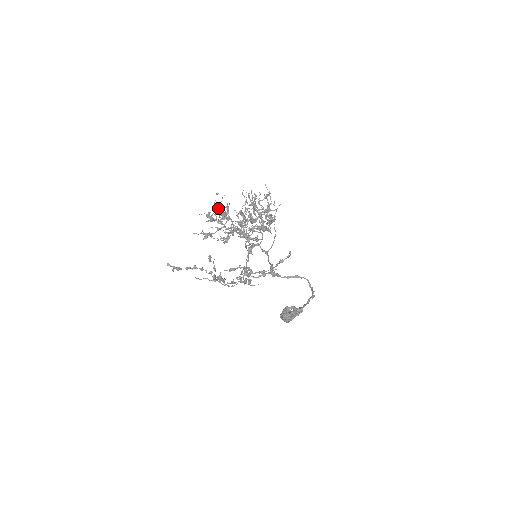
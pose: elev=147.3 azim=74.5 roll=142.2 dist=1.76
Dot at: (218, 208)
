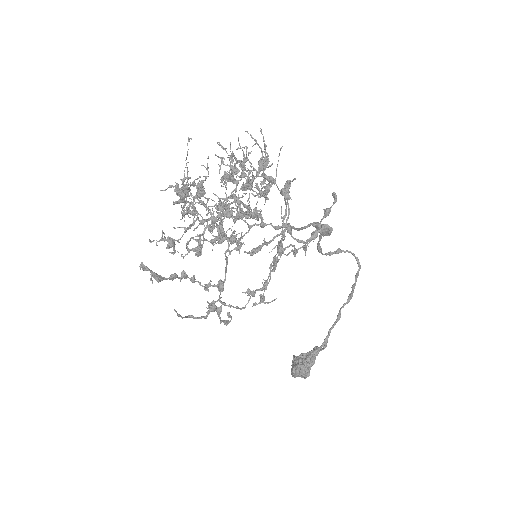
Dot at: occluded
